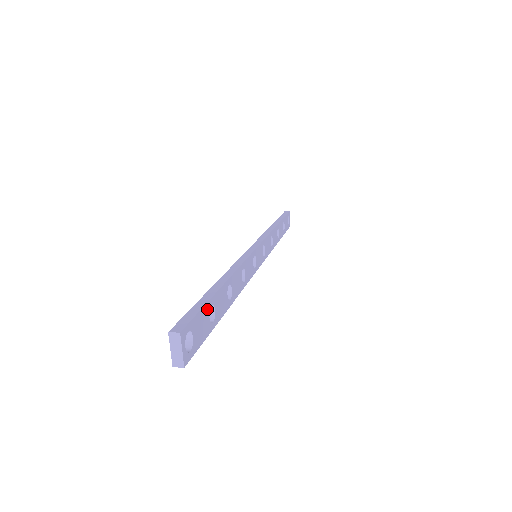
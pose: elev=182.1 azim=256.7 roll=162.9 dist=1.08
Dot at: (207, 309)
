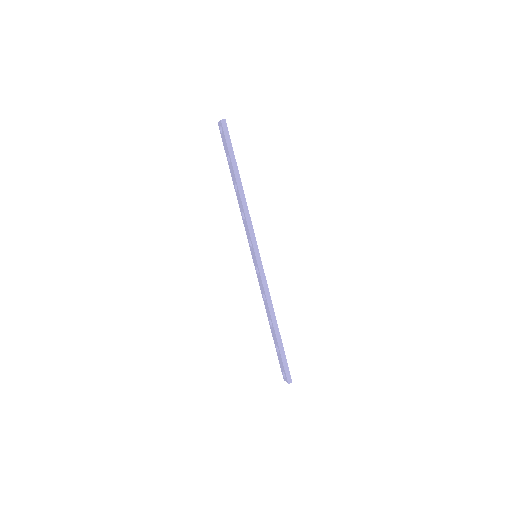
Dot at: (284, 354)
